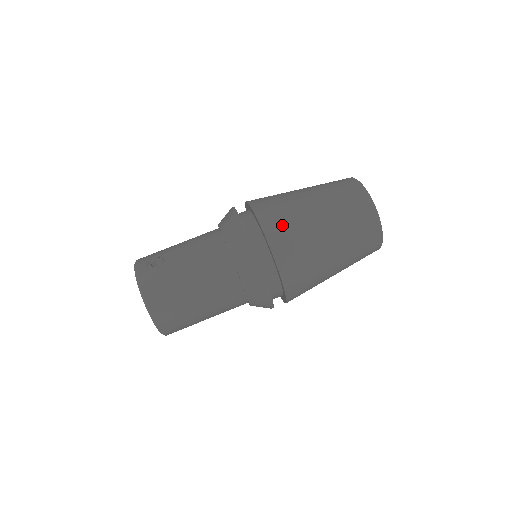
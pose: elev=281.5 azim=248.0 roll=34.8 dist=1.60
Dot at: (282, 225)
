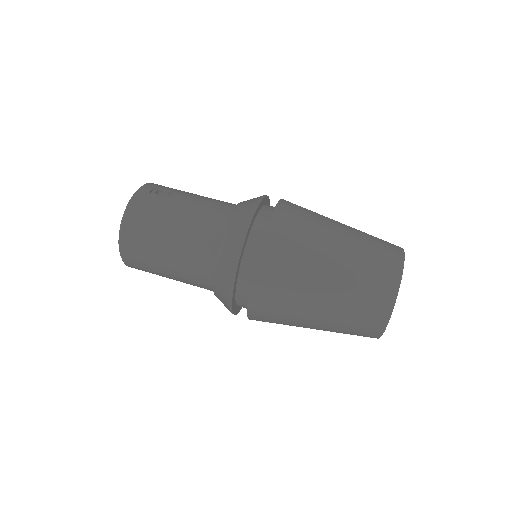
Dot at: (290, 234)
